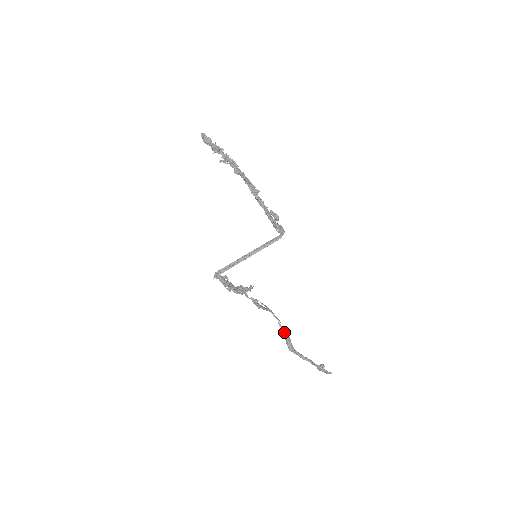
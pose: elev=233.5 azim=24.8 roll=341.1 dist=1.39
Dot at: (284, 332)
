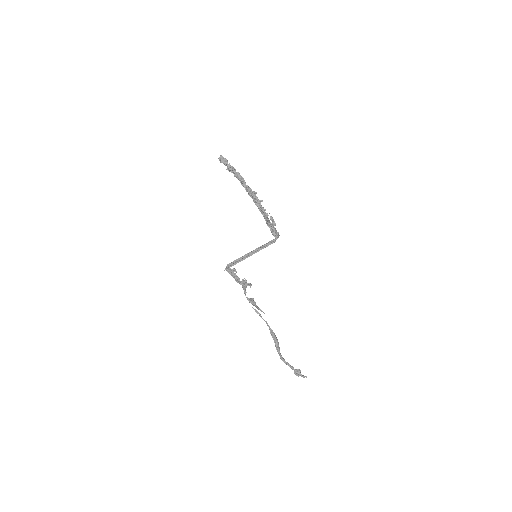
Dot at: (272, 331)
